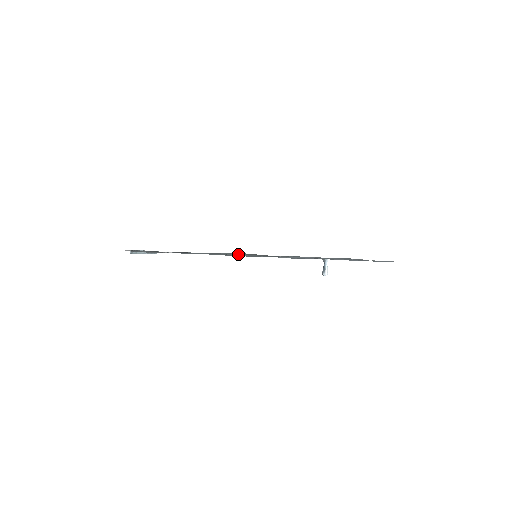
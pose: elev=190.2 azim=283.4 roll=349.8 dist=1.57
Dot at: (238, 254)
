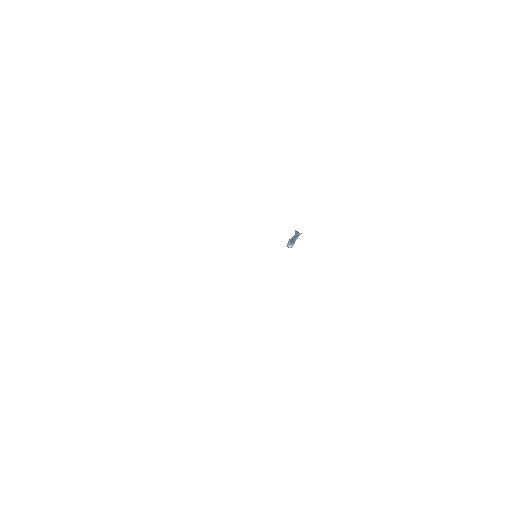
Dot at: occluded
